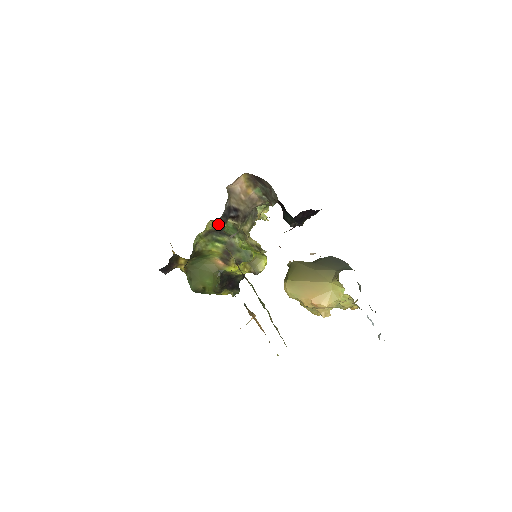
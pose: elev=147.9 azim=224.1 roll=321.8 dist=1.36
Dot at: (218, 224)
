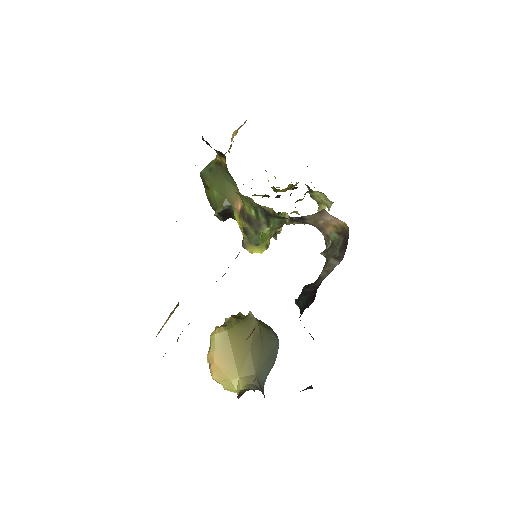
Dot at: (274, 214)
